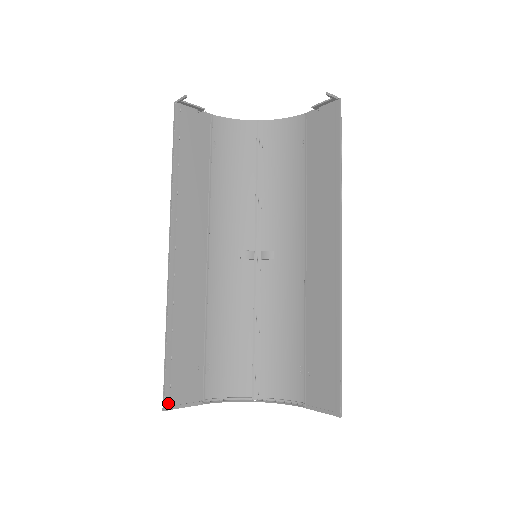
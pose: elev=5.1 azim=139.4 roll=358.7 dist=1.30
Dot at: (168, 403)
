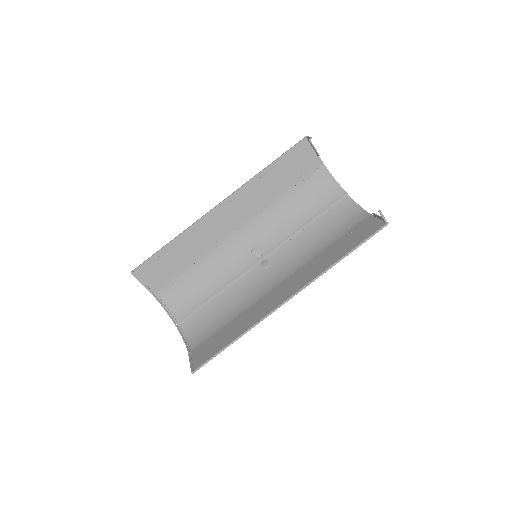
Dot at: (137, 272)
